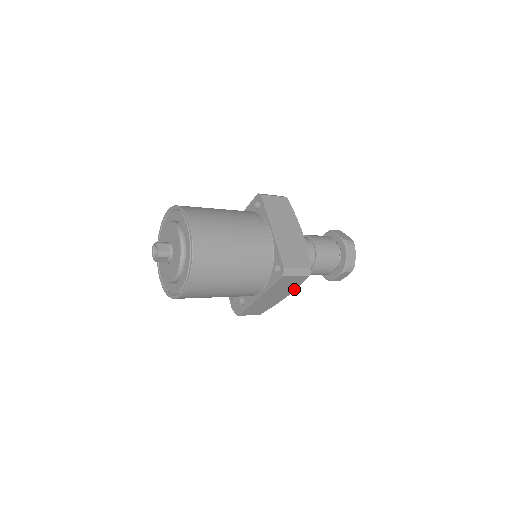
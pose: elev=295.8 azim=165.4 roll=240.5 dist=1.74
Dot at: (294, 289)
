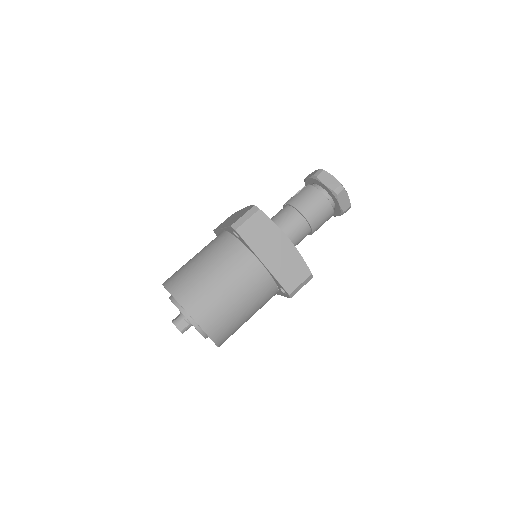
Dot at: occluded
